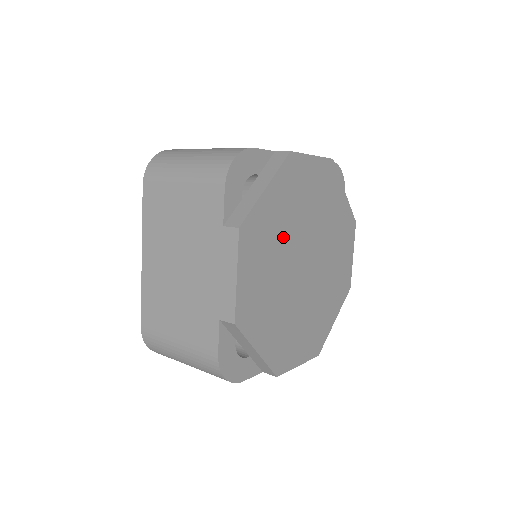
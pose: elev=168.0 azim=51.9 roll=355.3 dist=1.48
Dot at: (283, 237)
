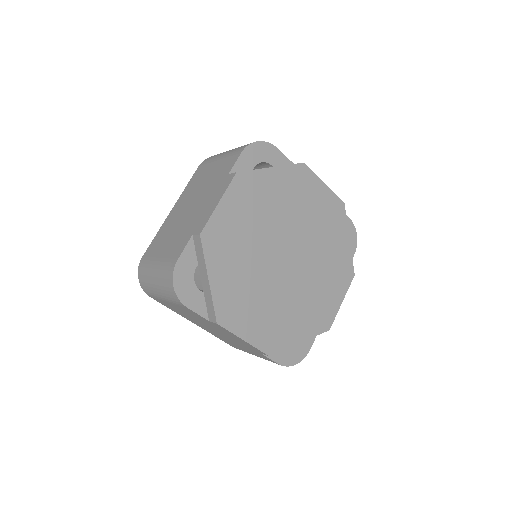
Dot at: (273, 215)
